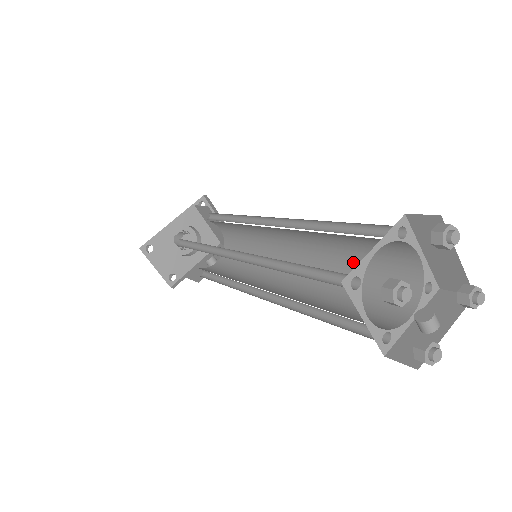
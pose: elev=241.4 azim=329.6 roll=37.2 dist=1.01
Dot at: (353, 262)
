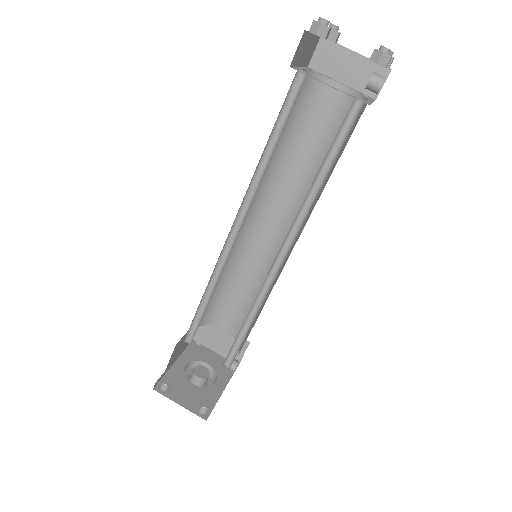
Dot at: (319, 162)
